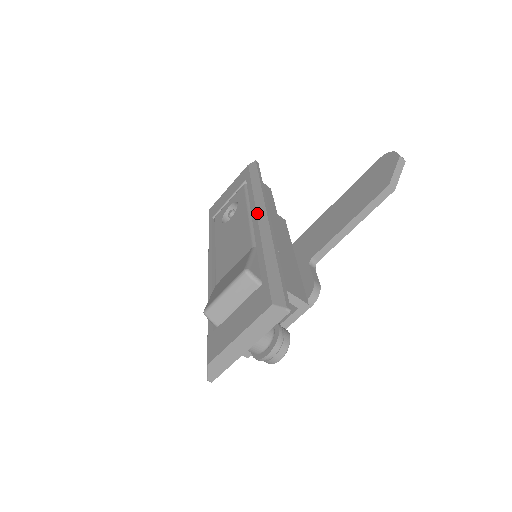
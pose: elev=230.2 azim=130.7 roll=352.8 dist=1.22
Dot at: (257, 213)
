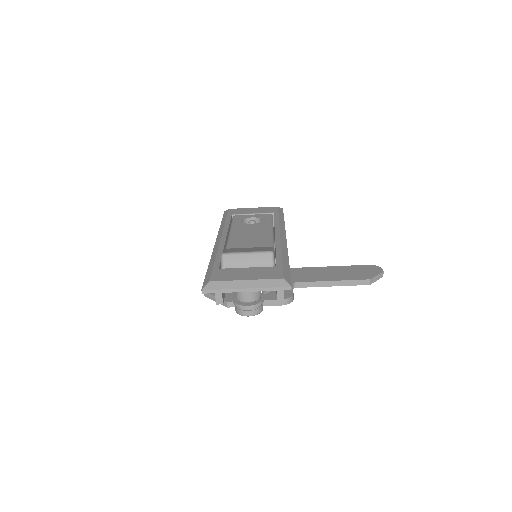
Dot at: (281, 233)
